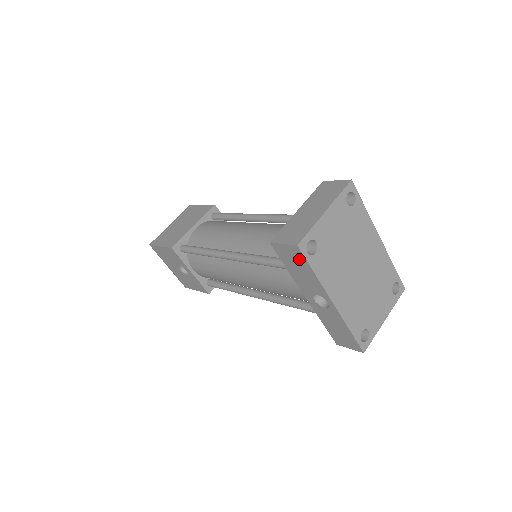
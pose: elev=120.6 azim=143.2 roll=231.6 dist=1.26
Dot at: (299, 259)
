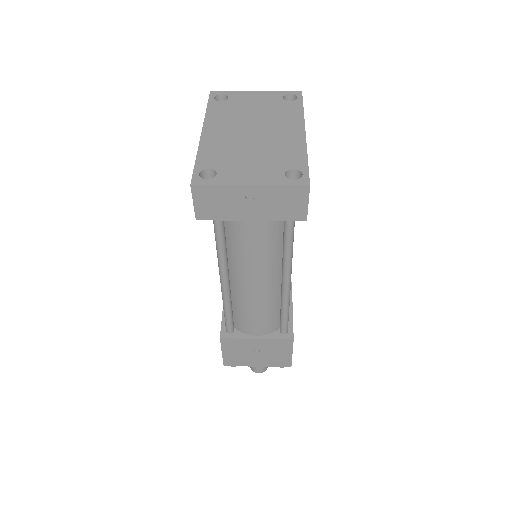
Dot at: occluded
